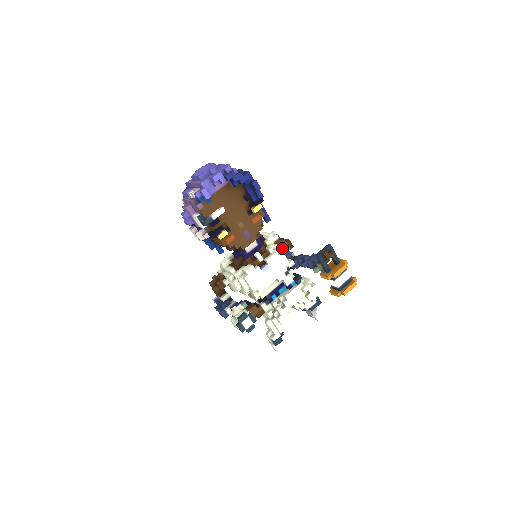
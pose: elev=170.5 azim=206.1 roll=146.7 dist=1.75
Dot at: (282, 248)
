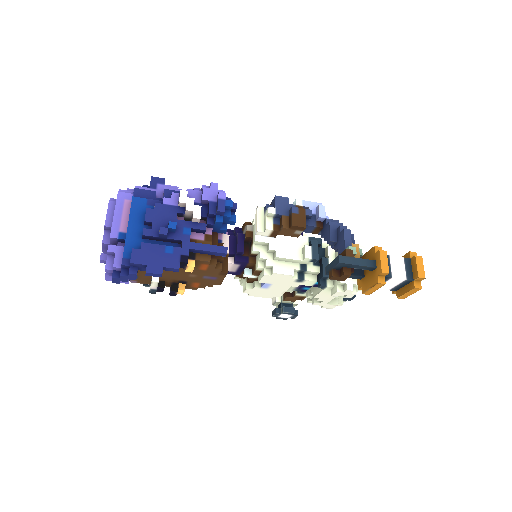
Dot at: (288, 234)
